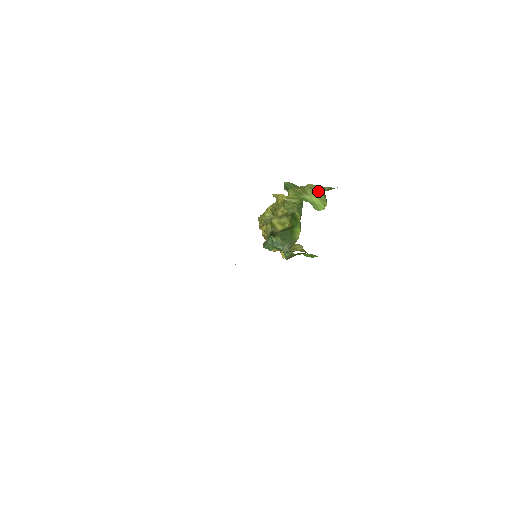
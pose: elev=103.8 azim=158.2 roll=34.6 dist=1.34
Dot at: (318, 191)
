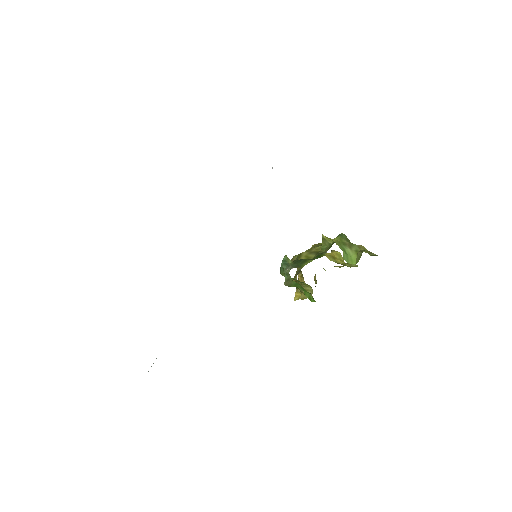
Dot at: (362, 250)
